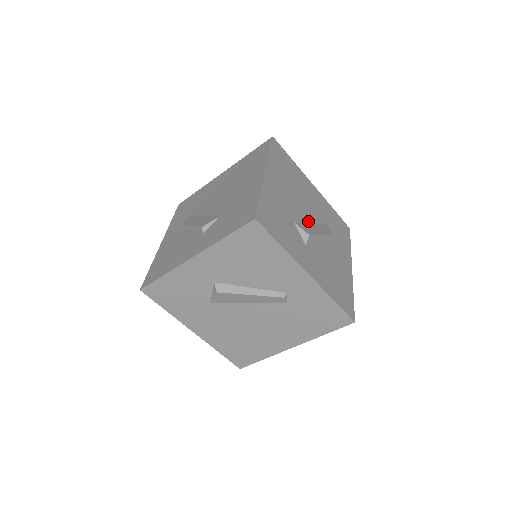
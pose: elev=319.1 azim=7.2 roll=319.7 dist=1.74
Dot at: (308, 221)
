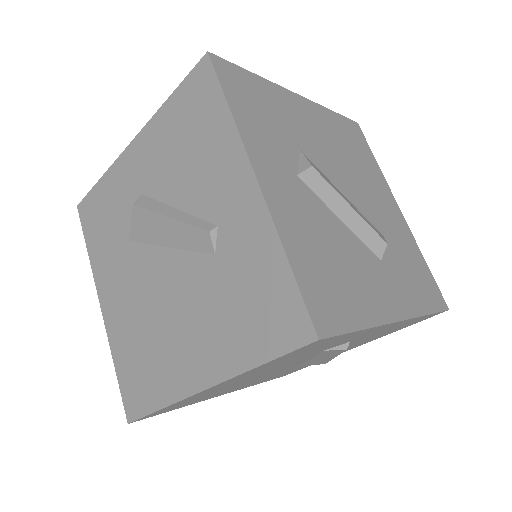
Dot at: (339, 188)
